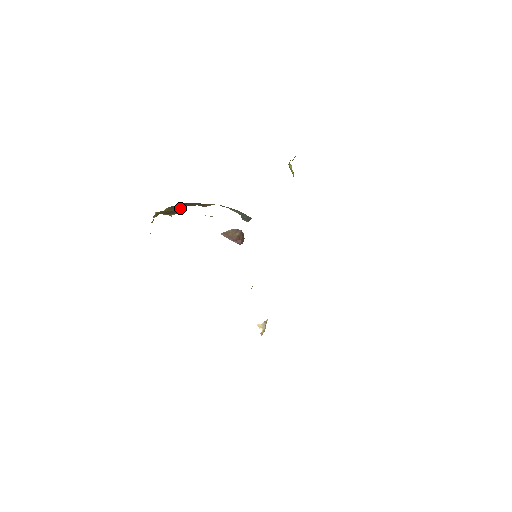
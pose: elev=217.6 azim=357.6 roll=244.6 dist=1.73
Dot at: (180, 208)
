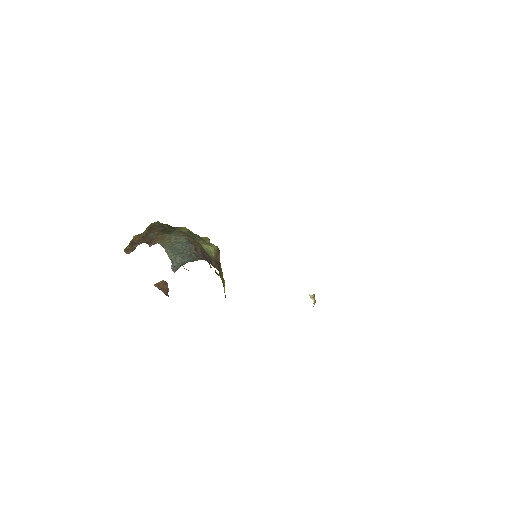
Dot at: occluded
